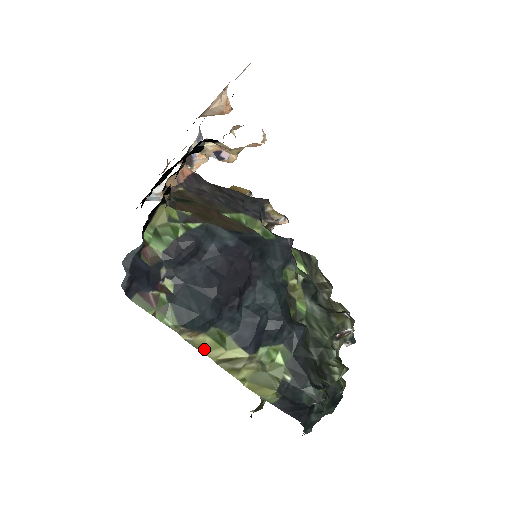
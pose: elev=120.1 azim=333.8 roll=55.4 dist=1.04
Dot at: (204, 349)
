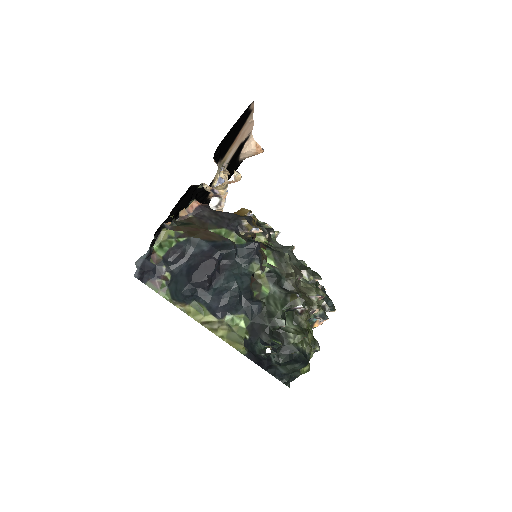
Dot at: (191, 315)
